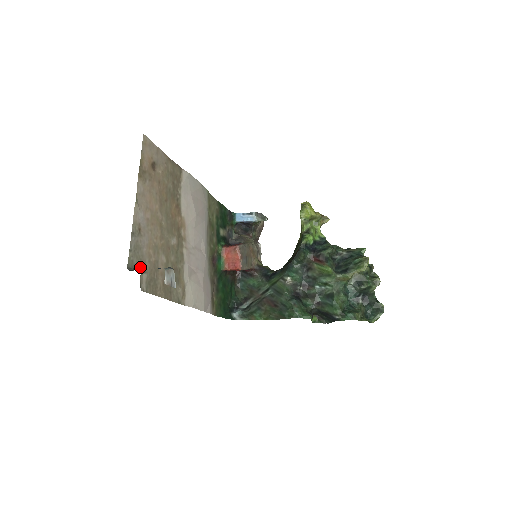
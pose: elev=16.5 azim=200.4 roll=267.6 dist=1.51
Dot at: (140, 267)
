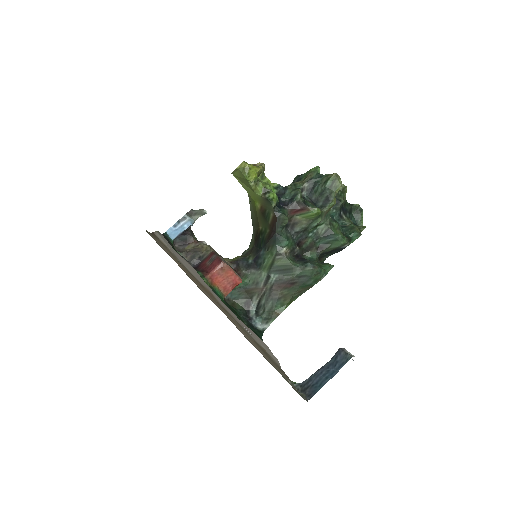
Dot at: (293, 383)
